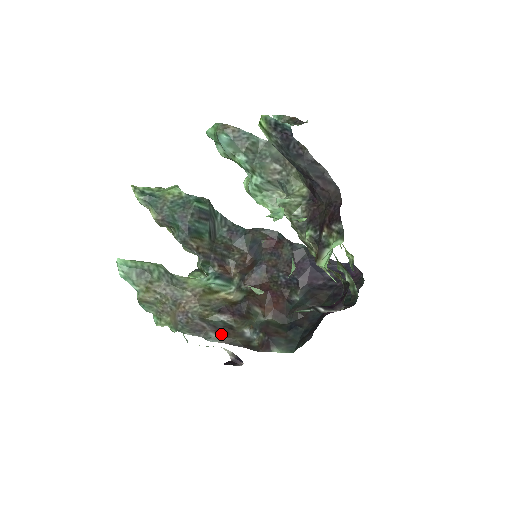
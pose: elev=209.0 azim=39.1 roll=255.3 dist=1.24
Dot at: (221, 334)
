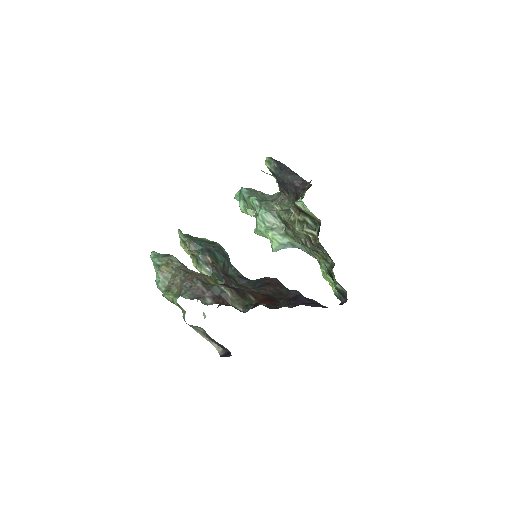
Dot at: (217, 300)
